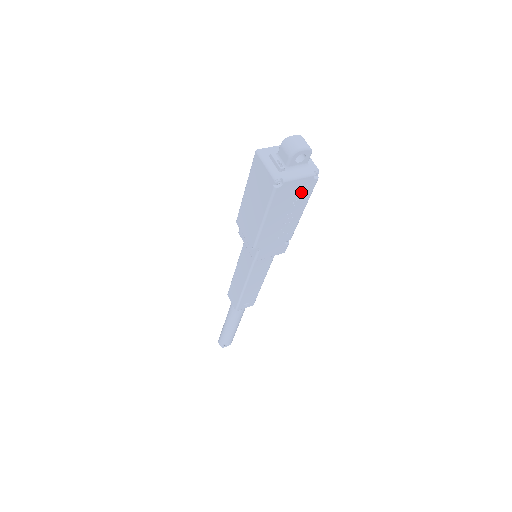
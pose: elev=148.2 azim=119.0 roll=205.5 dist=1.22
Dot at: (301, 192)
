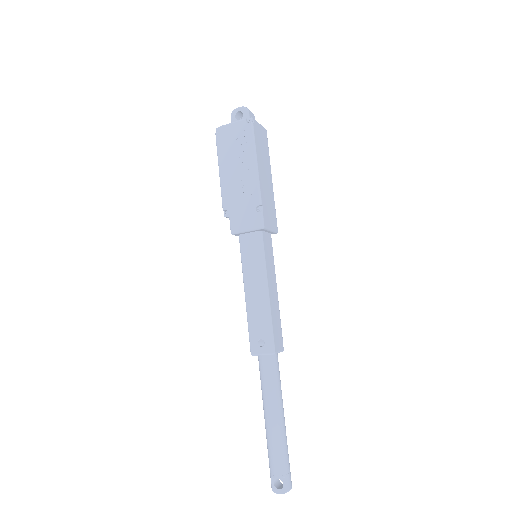
Dot at: (242, 138)
